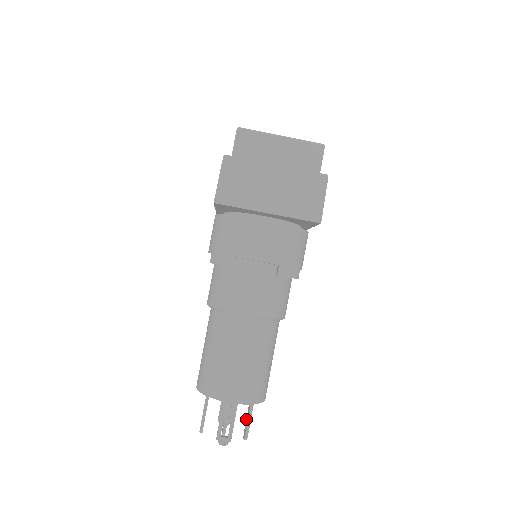
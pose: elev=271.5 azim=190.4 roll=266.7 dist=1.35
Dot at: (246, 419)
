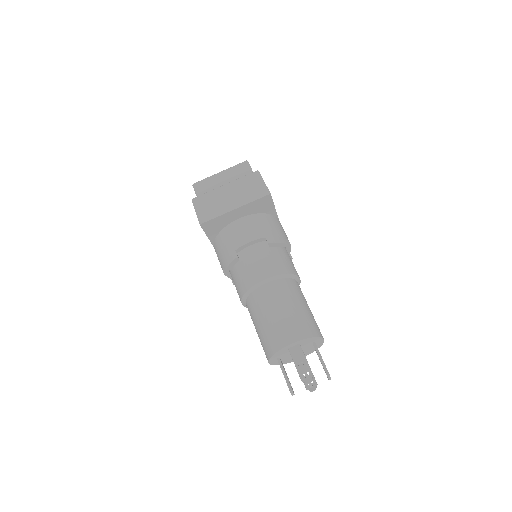
Dot at: occluded
